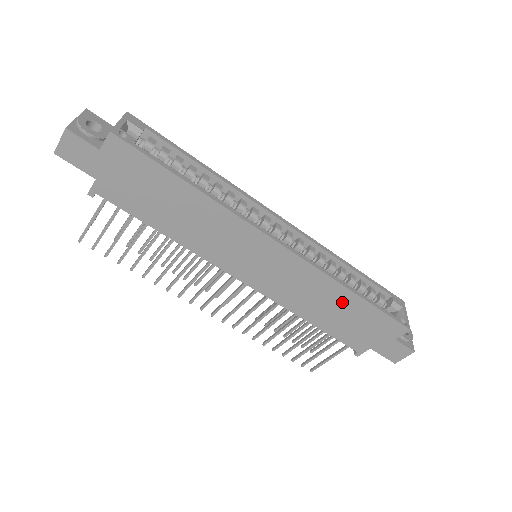
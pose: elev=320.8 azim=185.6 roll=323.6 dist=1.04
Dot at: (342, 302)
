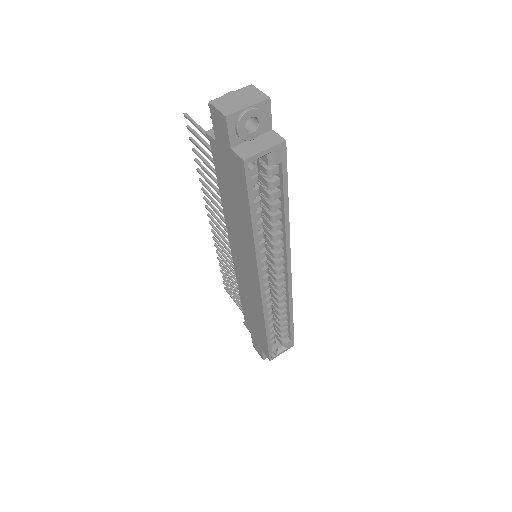
Dot at: (259, 322)
